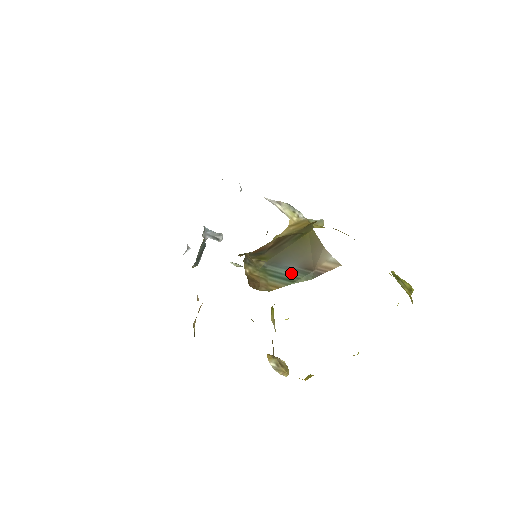
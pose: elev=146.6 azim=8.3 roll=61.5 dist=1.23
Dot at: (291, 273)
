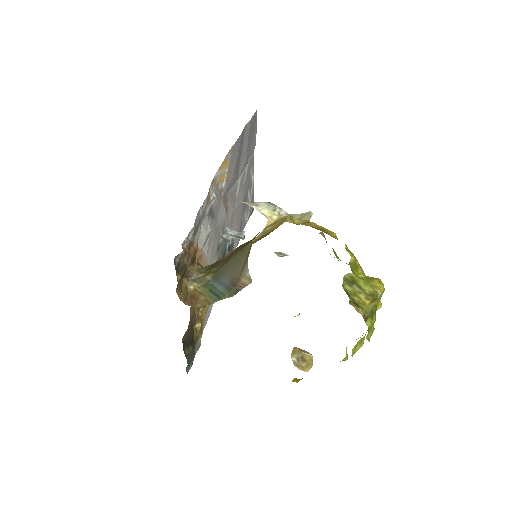
Dot at: (222, 289)
